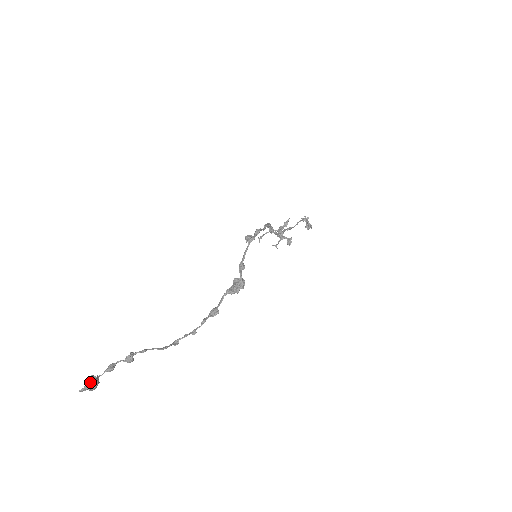
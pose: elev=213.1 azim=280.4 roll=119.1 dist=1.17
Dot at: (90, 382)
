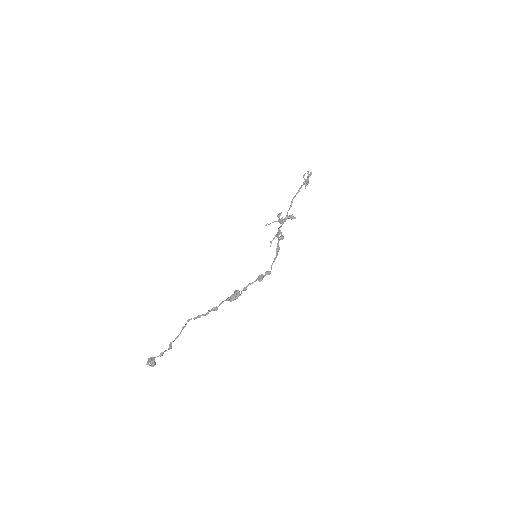
Dot at: occluded
